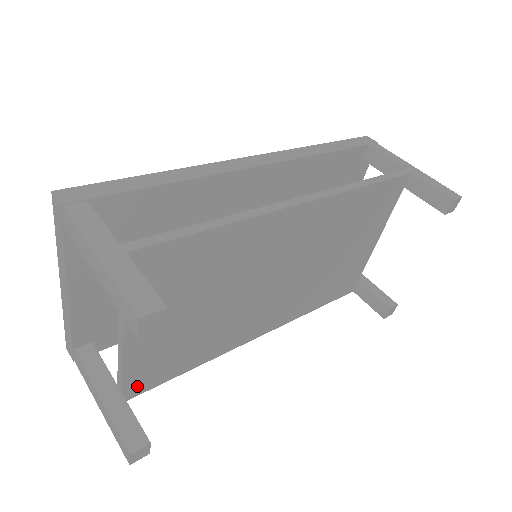
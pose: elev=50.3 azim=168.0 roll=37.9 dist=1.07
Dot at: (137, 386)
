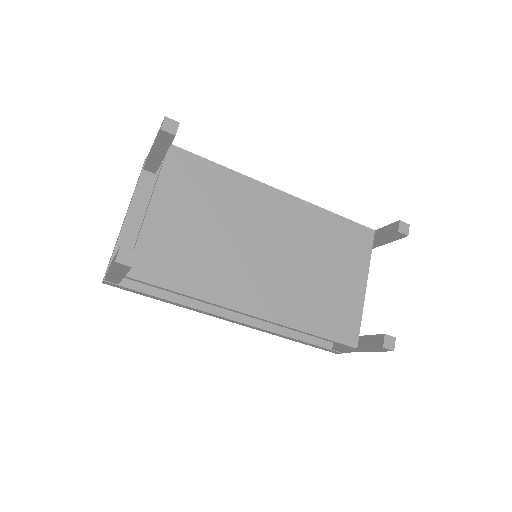
Dot at: (142, 267)
